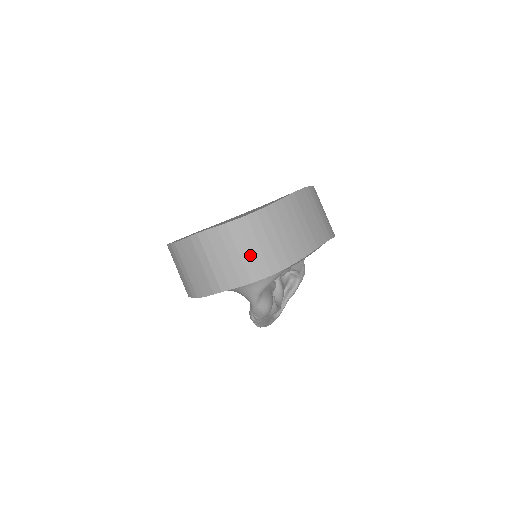
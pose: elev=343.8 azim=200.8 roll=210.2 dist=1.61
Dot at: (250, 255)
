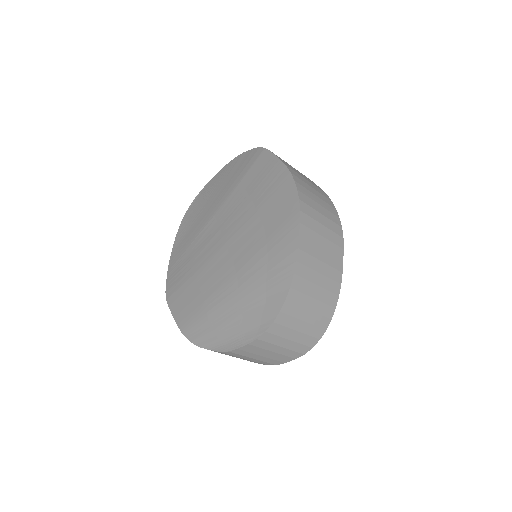
Dot at: (293, 342)
